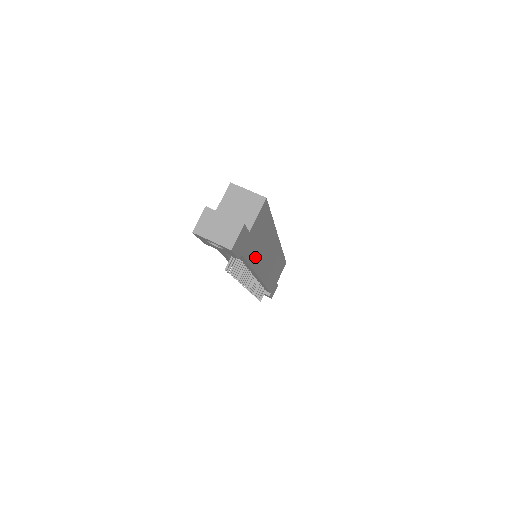
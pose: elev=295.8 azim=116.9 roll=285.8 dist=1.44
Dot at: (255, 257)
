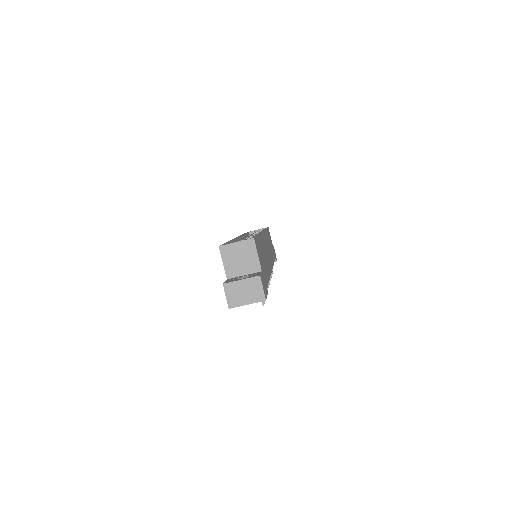
Dot at: (267, 270)
